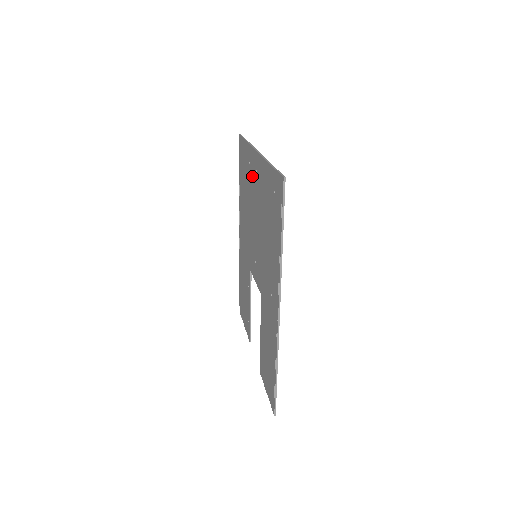
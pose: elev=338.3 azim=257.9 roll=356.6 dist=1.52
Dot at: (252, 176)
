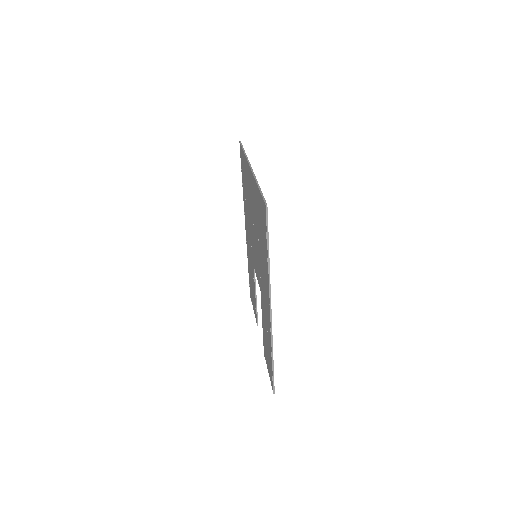
Dot at: (249, 186)
